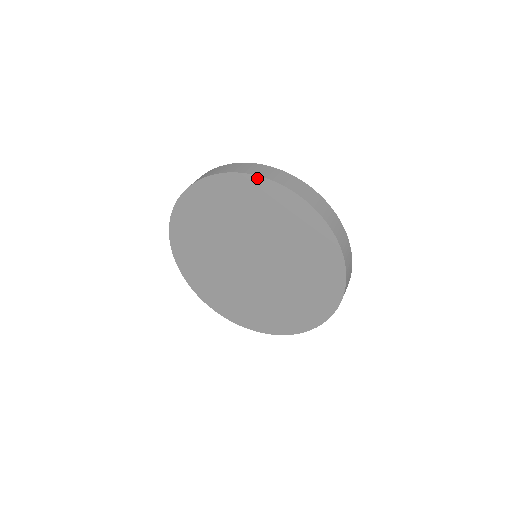
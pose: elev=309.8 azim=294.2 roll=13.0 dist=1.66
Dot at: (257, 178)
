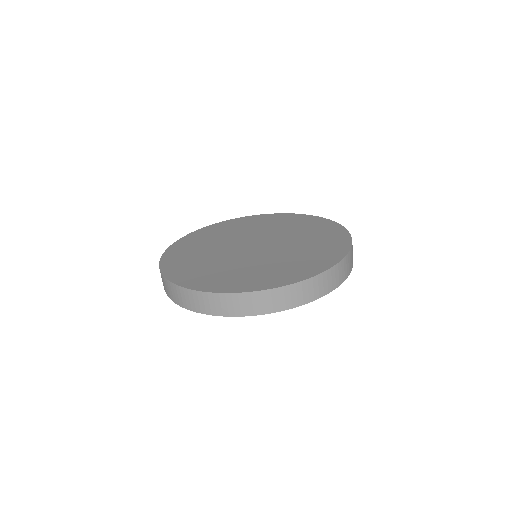
Dot at: (267, 215)
